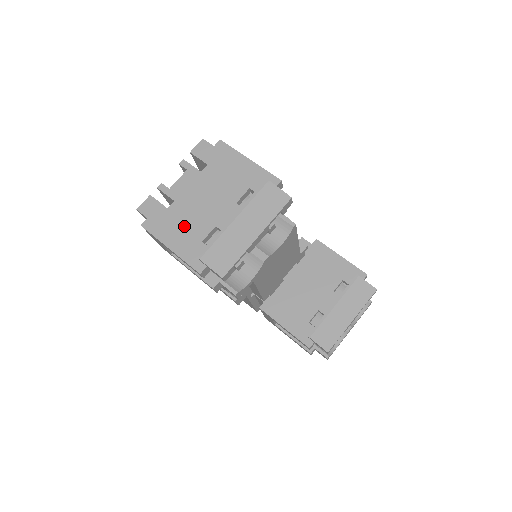
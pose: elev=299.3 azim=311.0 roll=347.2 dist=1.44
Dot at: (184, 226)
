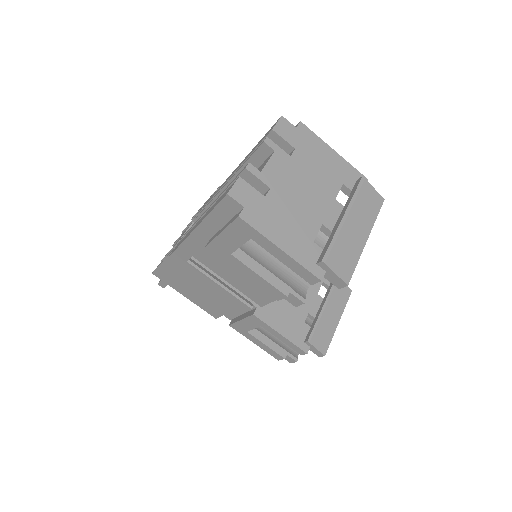
Dot at: (290, 221)
